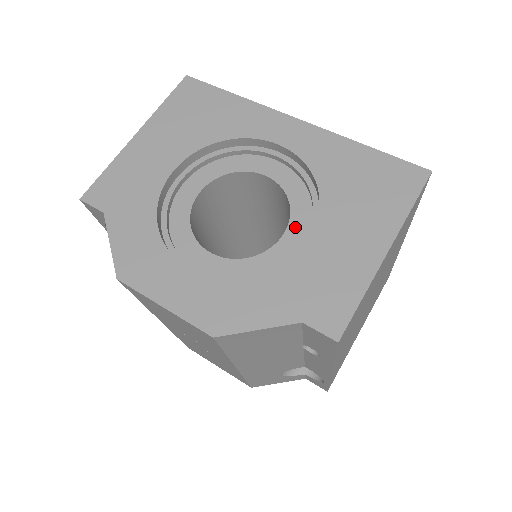
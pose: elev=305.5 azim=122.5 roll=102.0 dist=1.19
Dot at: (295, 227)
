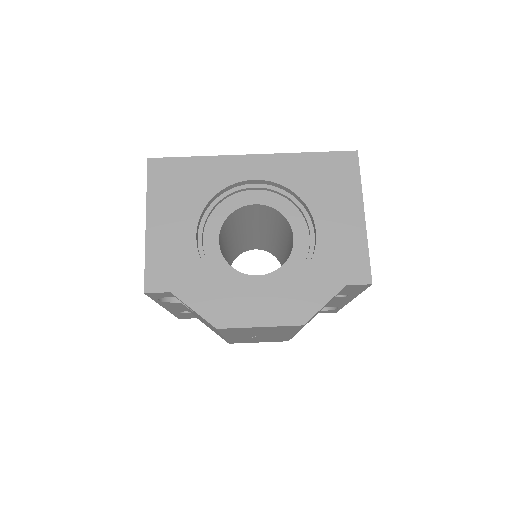
Dot at: (297, 229)
